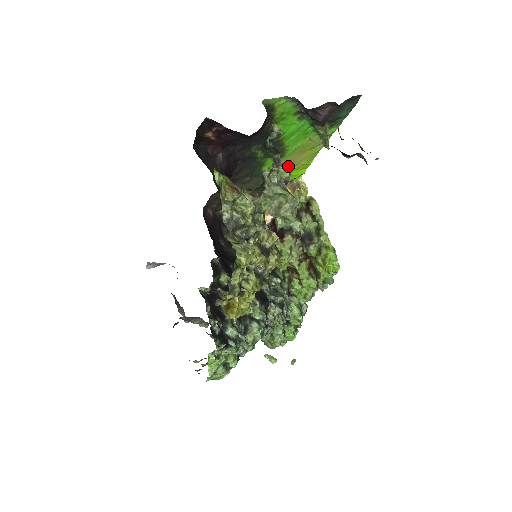
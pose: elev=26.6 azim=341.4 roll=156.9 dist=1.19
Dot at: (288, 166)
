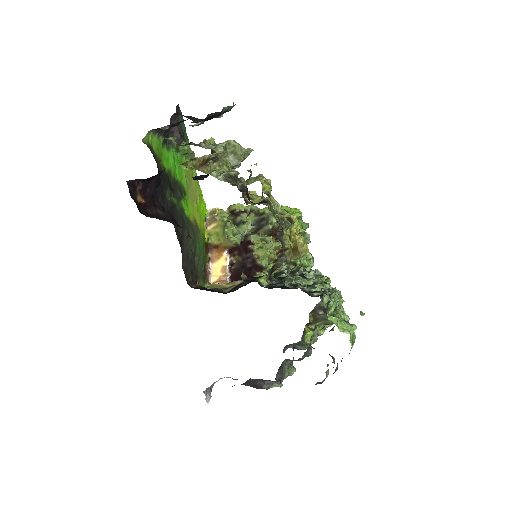
Dot at: (194, 203)
